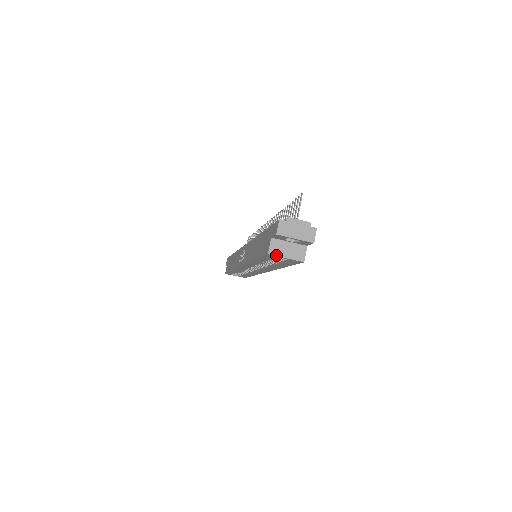
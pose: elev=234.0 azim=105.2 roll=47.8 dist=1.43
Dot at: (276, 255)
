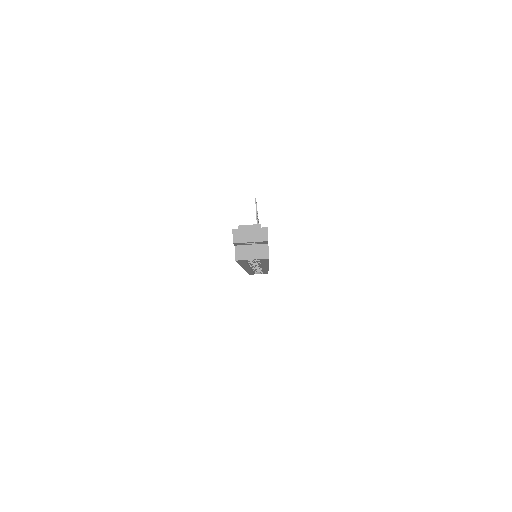
Dot at: (243, 259)
